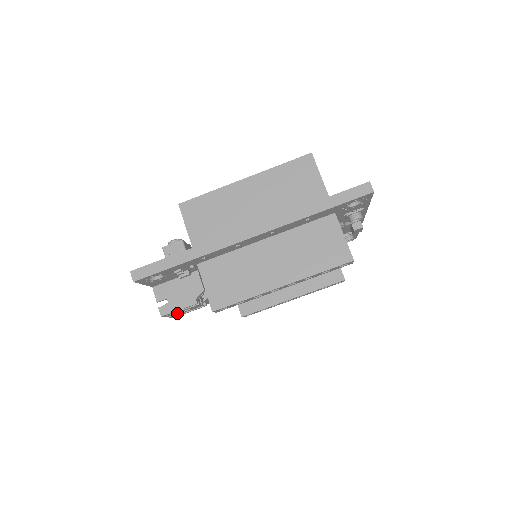
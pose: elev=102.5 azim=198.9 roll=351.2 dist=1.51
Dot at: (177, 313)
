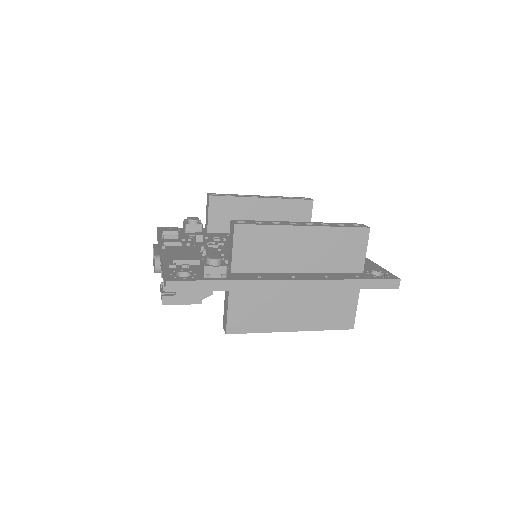
Dot at: occluded
